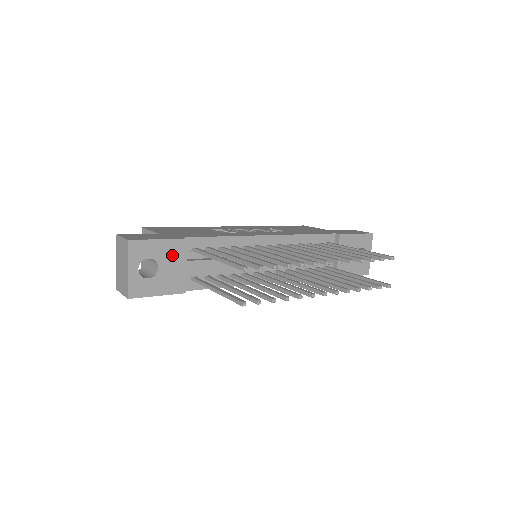
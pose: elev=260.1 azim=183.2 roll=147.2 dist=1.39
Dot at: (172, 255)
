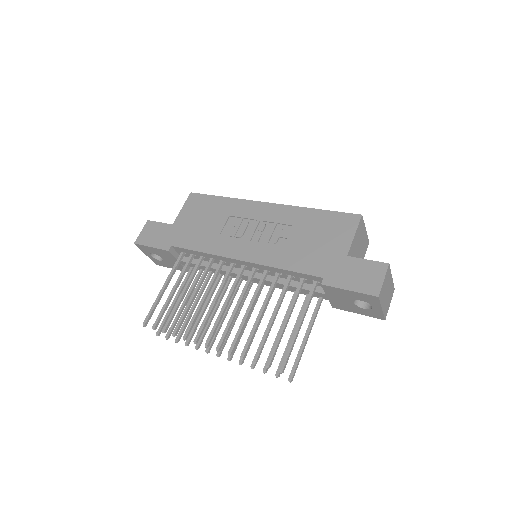
Dot at: (165, 255)
